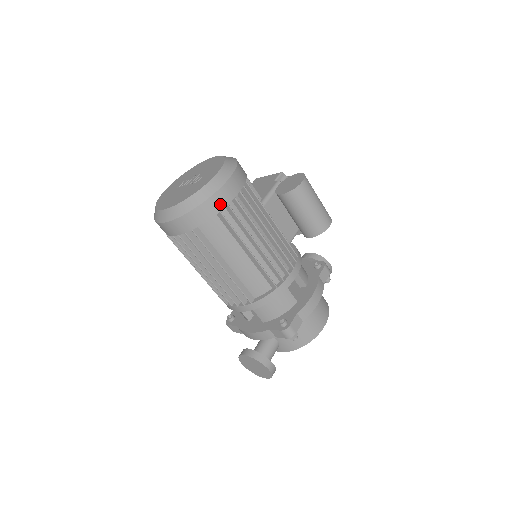
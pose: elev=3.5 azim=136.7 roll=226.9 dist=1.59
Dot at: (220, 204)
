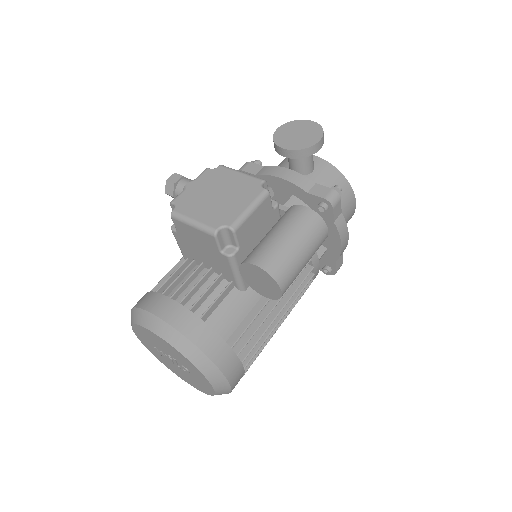
Dot at: (239, 380)
